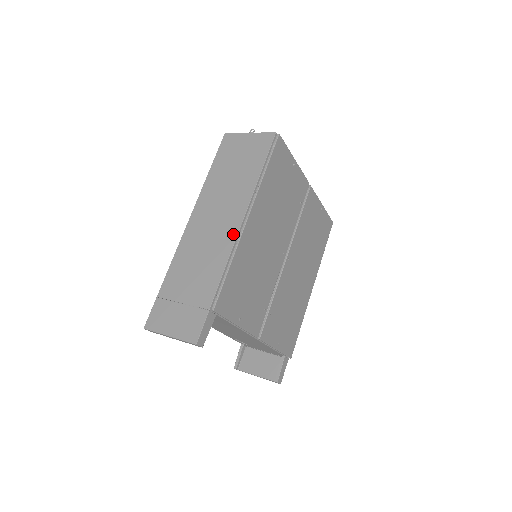
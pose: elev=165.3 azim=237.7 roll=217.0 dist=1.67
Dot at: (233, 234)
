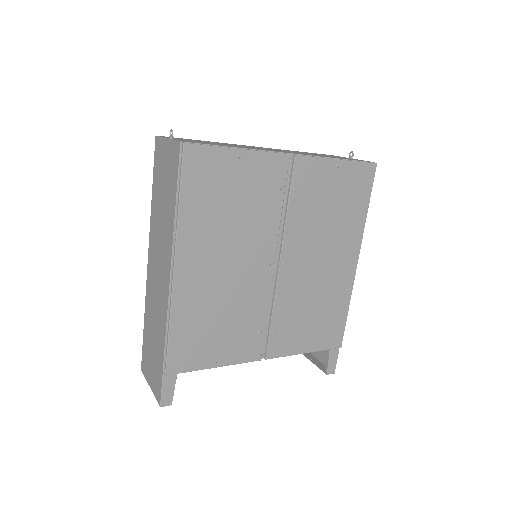
Dot at: (167, 289)
